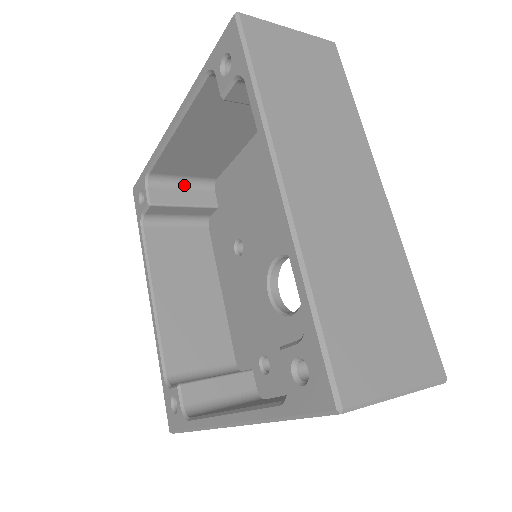
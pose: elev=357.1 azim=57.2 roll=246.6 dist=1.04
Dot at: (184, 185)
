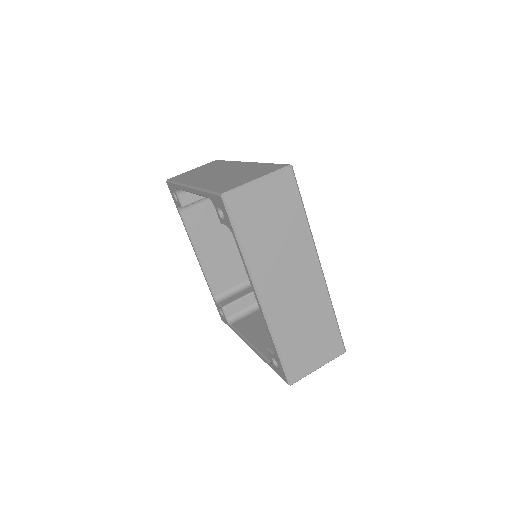
Dot at: occluded
